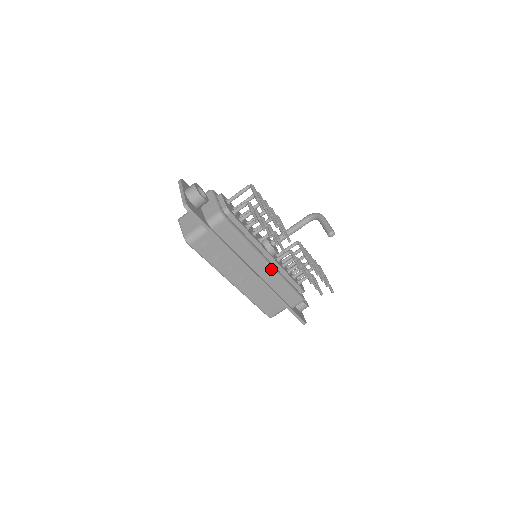
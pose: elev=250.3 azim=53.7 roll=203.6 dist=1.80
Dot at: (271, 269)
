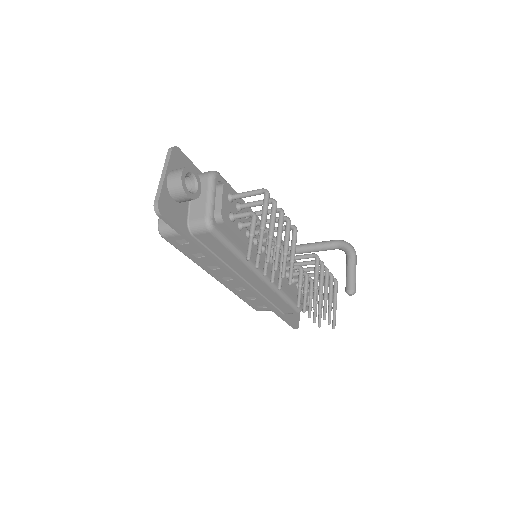
Dot at: (266, 283)
